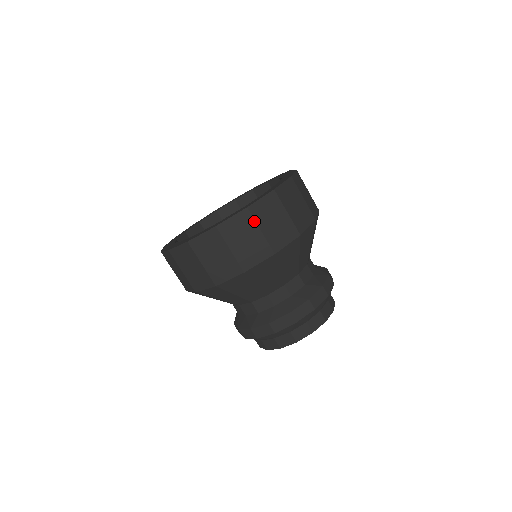
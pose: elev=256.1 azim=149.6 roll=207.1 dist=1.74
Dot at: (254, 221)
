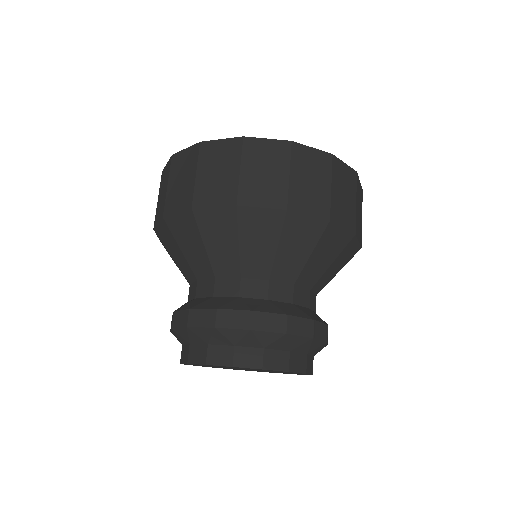
Dot at: (356, 188)
